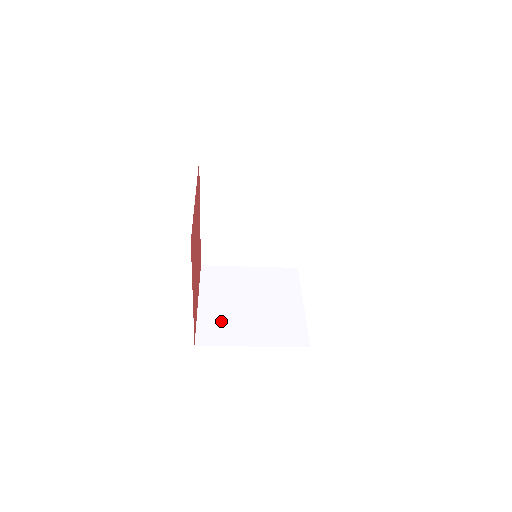
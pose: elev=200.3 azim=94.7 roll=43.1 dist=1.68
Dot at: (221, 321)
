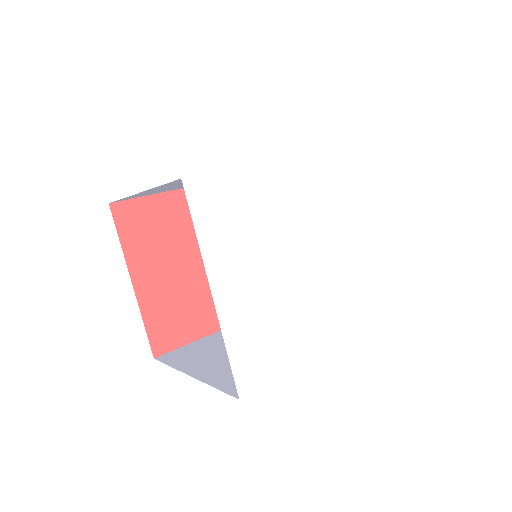
Dot at: occluded
